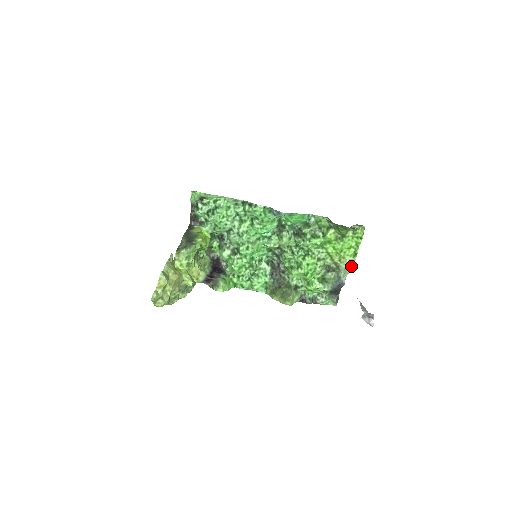
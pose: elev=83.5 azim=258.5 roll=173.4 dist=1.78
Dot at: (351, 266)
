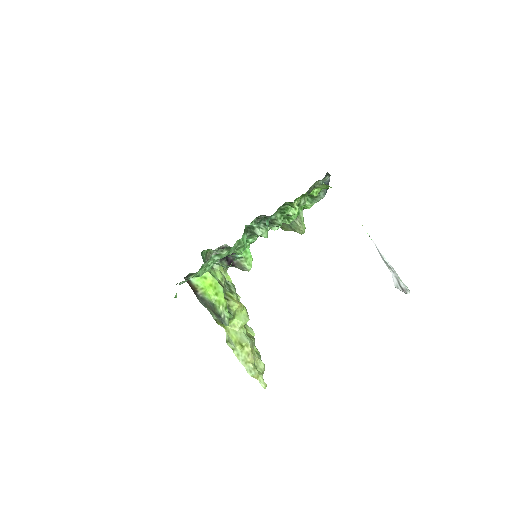
Dot at: occluded
